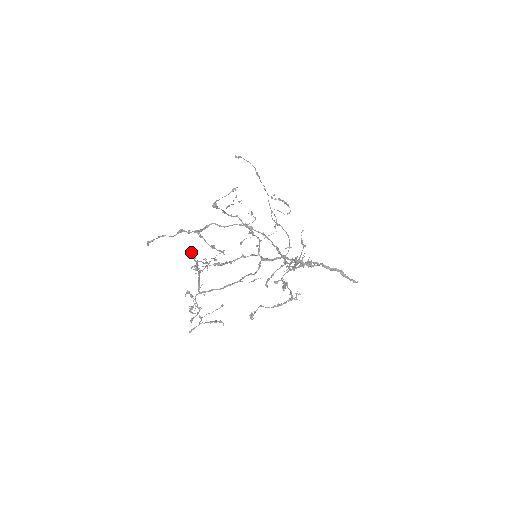
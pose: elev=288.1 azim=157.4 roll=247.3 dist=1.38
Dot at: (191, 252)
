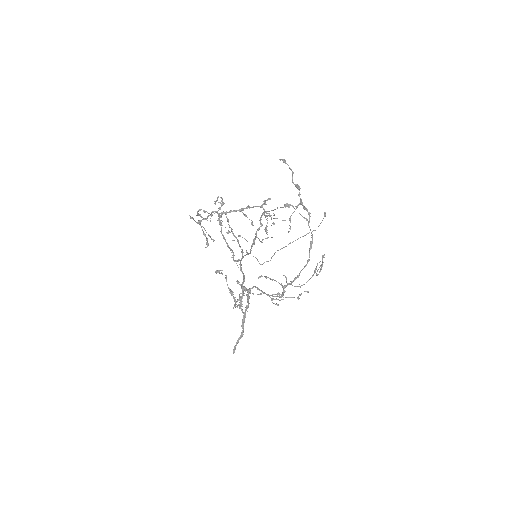
Dot at: occluded
